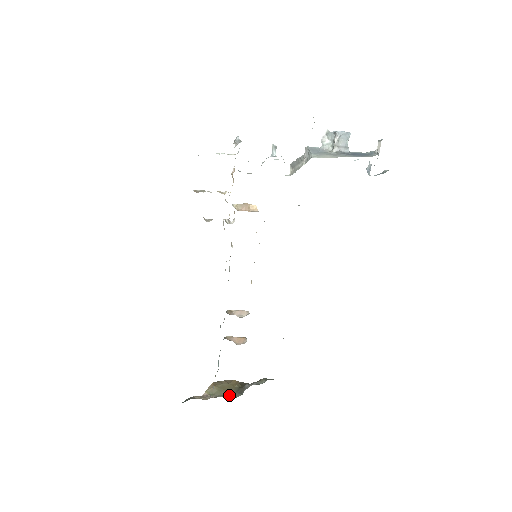
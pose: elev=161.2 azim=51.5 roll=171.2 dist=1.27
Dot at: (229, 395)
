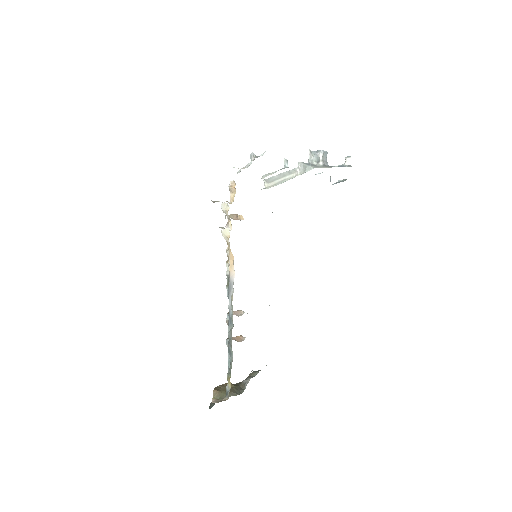
Dot at: (234, 394)
